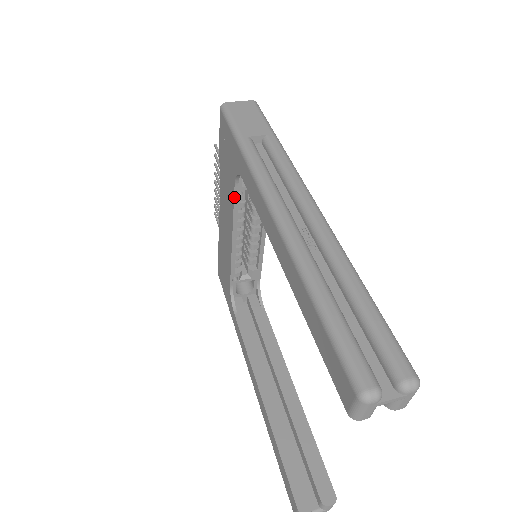
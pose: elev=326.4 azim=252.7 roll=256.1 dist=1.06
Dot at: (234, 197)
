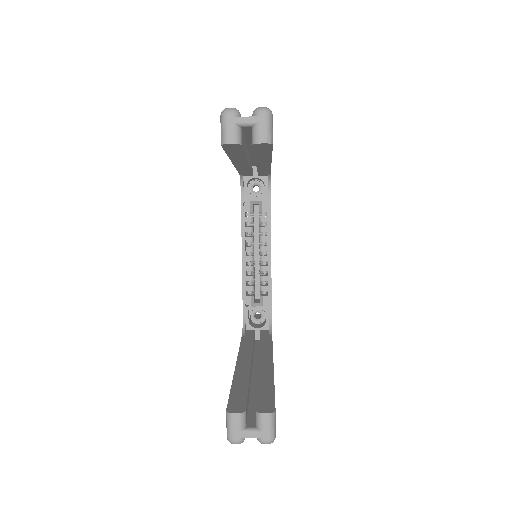
Dot at: (241, 207)
